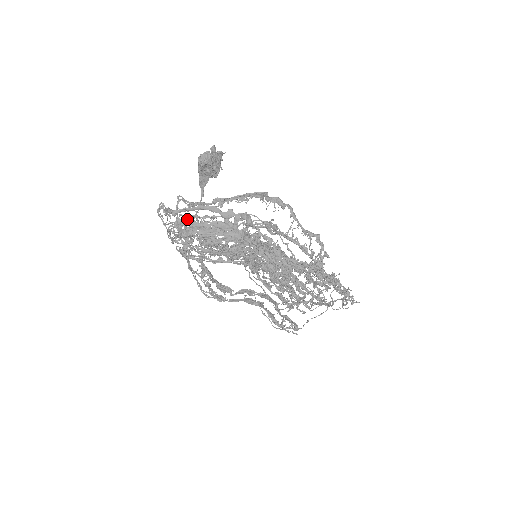
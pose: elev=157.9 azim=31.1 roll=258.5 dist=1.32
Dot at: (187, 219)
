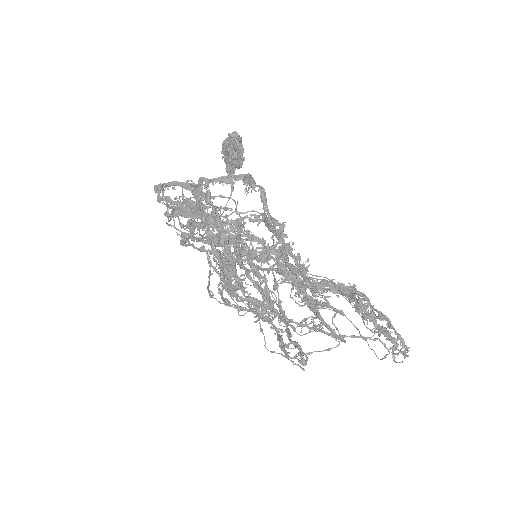
Dot at: occluded
